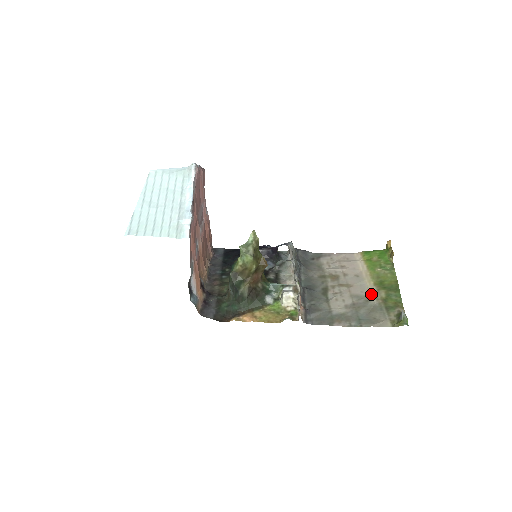
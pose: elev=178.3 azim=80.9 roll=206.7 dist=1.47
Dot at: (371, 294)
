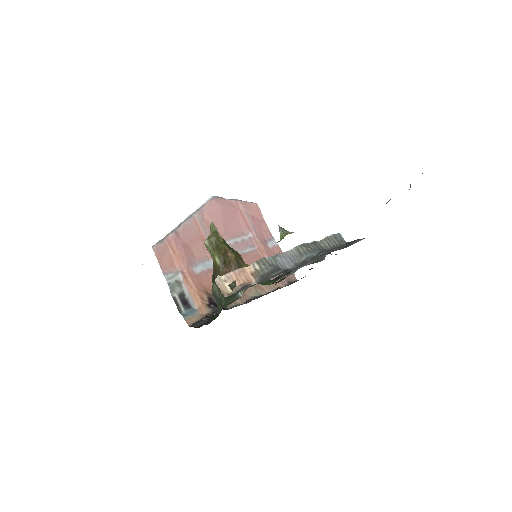
Dot at: occluded
